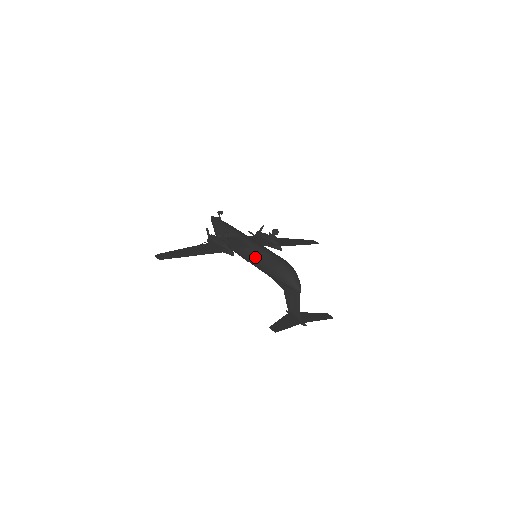
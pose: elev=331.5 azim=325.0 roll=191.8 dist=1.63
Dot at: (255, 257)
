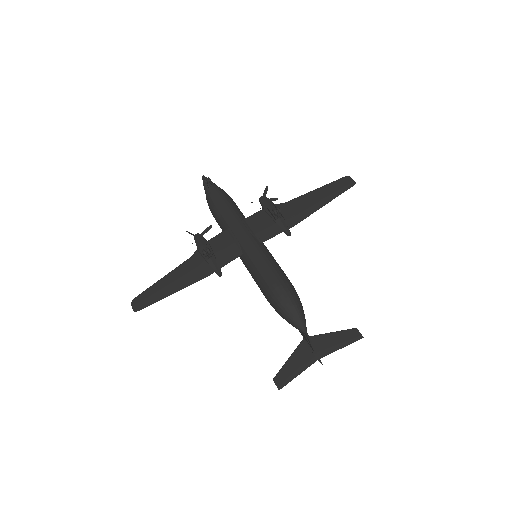
Dot at: (249, 272)
